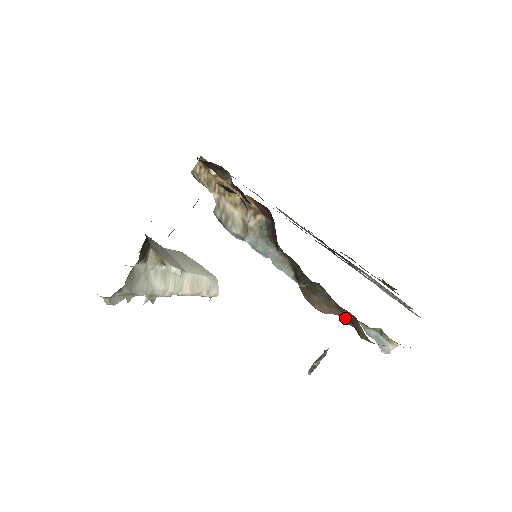
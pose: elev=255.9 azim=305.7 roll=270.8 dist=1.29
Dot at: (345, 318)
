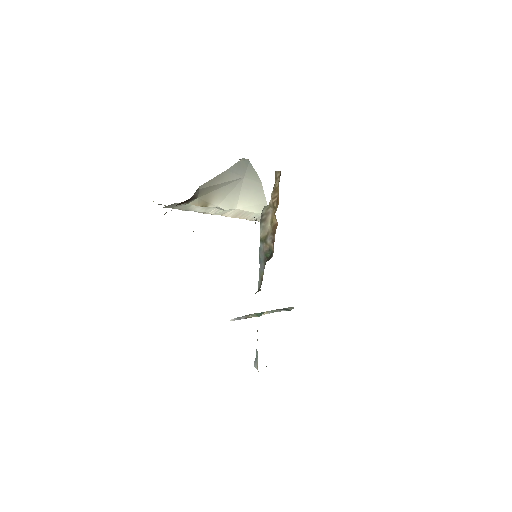
Dot at: occluded
